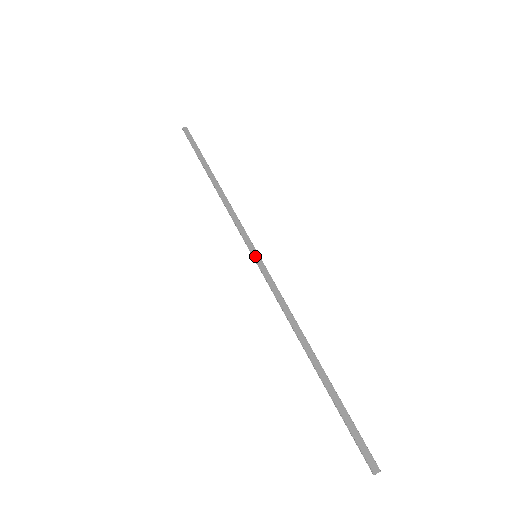
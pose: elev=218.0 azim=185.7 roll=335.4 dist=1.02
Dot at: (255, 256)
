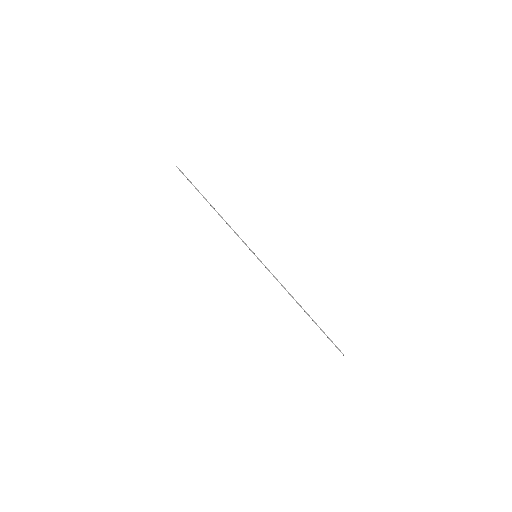
Dot at: occluded
